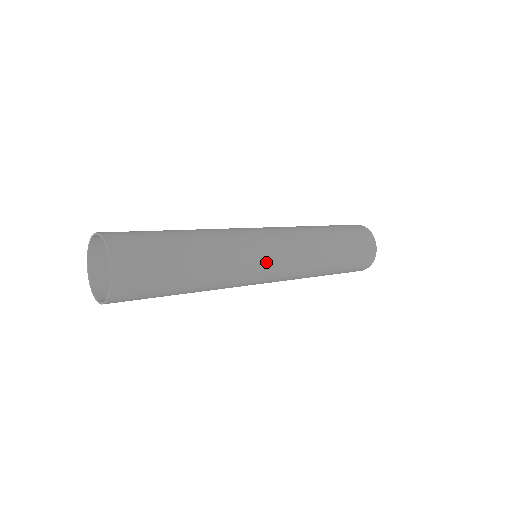
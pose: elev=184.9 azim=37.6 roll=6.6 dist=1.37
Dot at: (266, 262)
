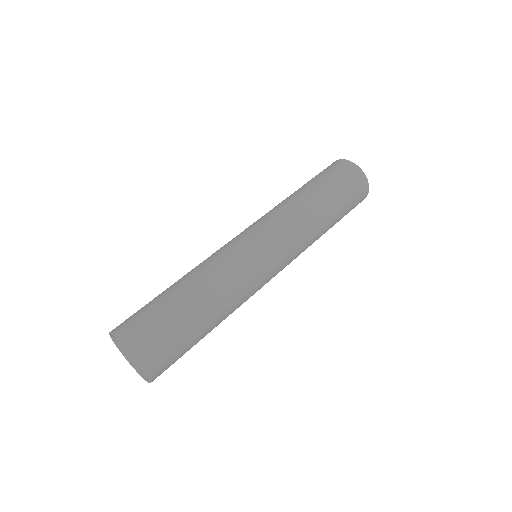
Dot at: occluded
